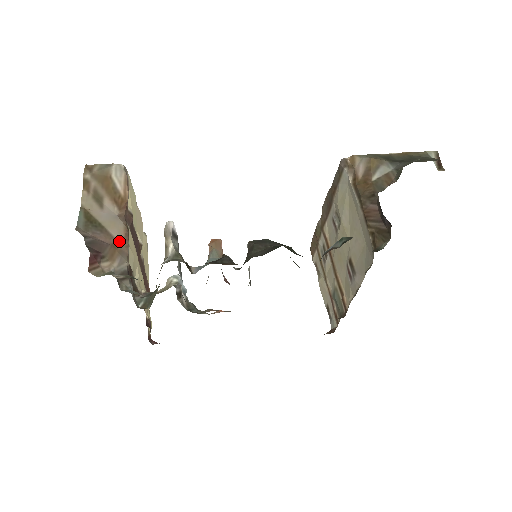
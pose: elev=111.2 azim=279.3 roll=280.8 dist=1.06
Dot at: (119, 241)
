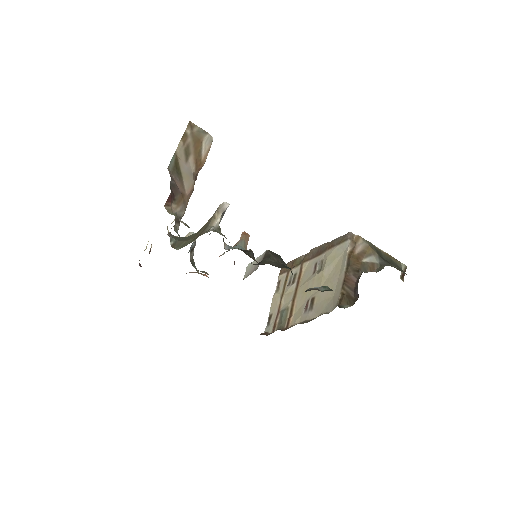
Dot at: (186, 193)
